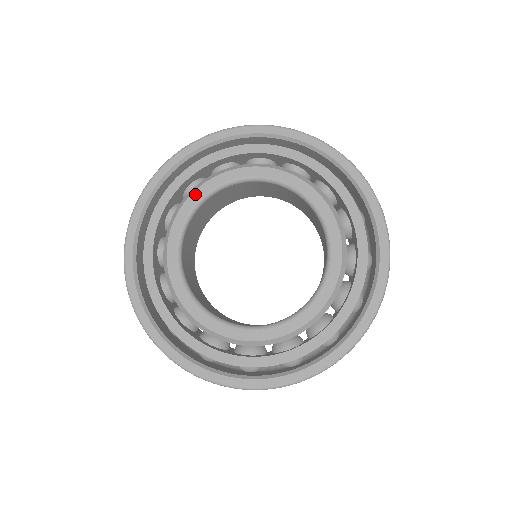
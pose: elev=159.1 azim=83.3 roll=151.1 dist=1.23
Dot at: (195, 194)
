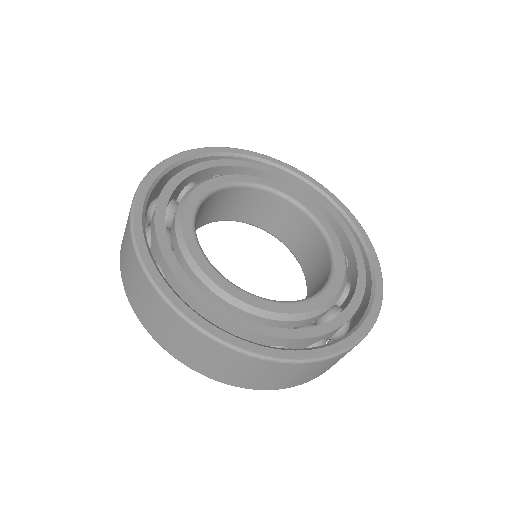
Dot at: (188, 202)
